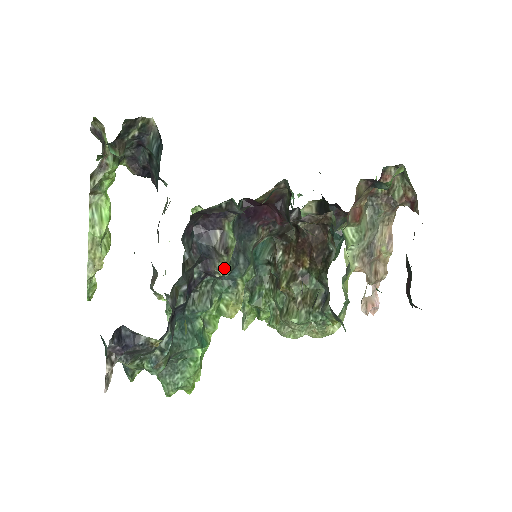
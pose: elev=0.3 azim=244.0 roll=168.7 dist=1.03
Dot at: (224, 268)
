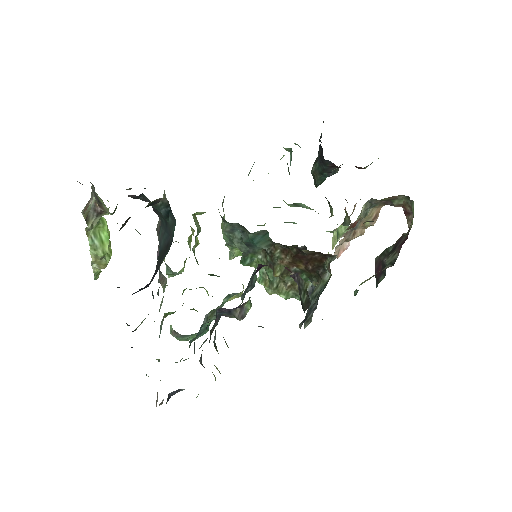
Dot at: occluded
